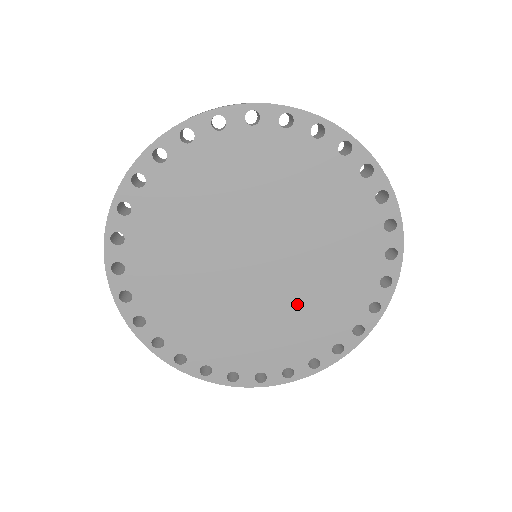
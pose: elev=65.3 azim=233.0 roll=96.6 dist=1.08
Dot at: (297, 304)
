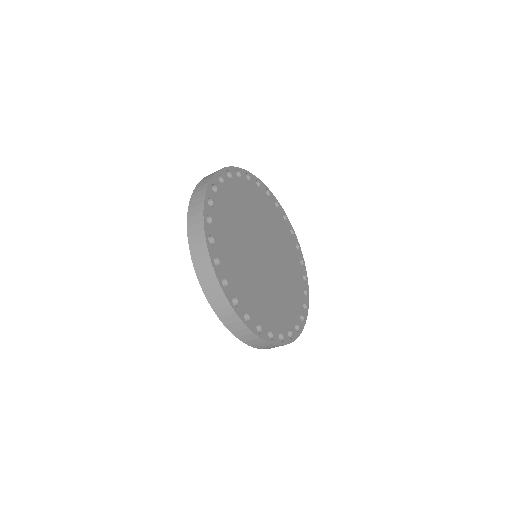
Dot at: (262, 286)
